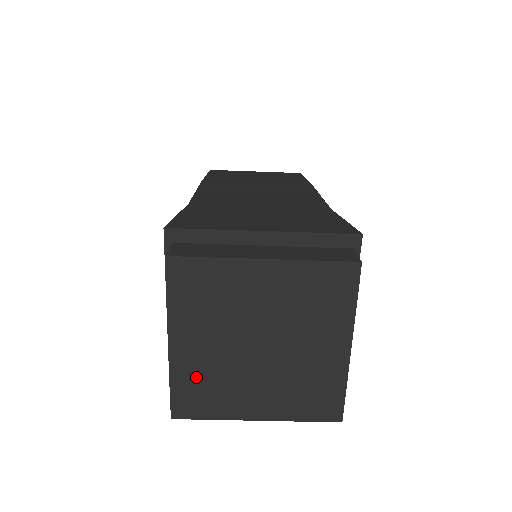
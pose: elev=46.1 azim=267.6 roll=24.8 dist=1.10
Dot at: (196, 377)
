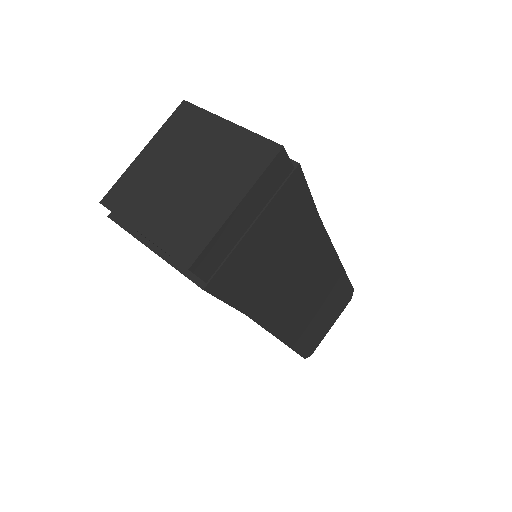
Dot at: (174, 230)
